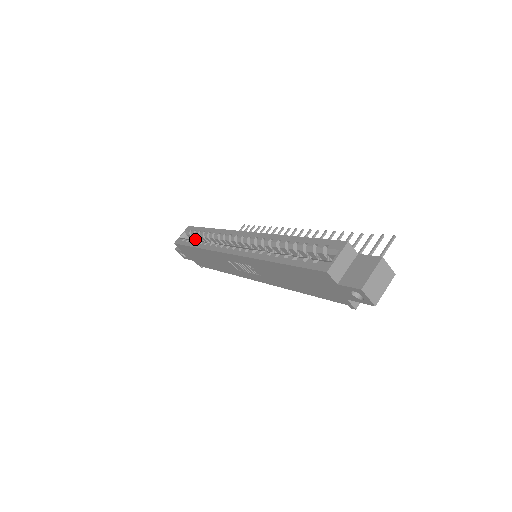
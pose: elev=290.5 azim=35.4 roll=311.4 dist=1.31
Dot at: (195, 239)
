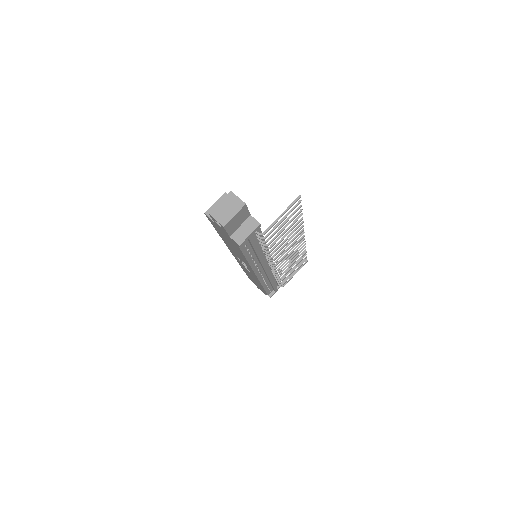
Dot at: occluded
